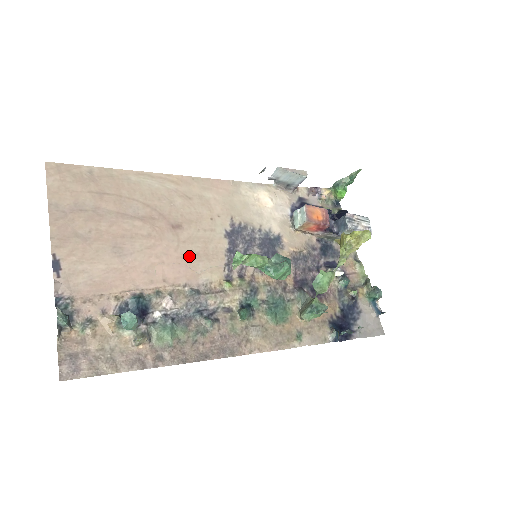
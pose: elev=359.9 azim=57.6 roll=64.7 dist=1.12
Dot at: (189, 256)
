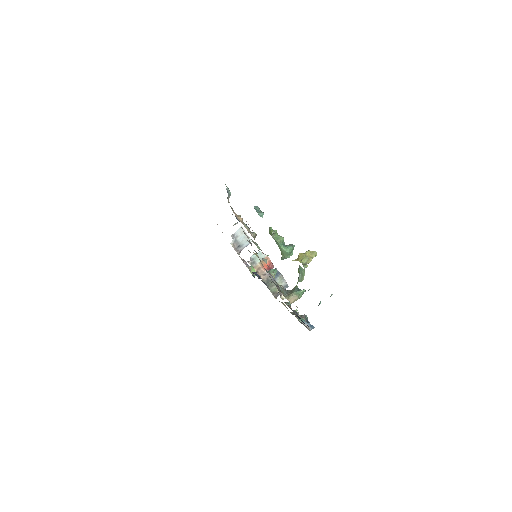
Dot at: occluded
